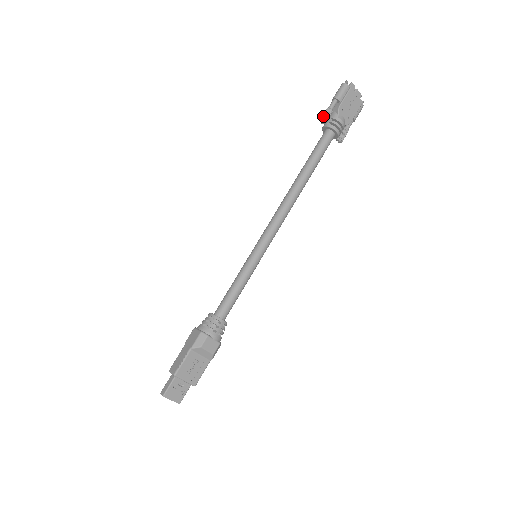
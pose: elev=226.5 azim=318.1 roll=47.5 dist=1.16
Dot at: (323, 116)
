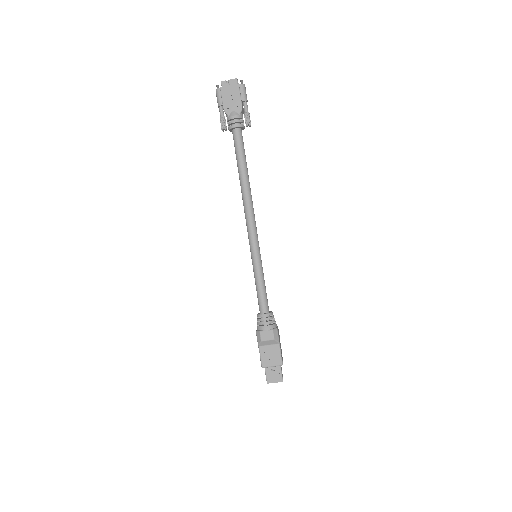
Dot at: (221, 127)
